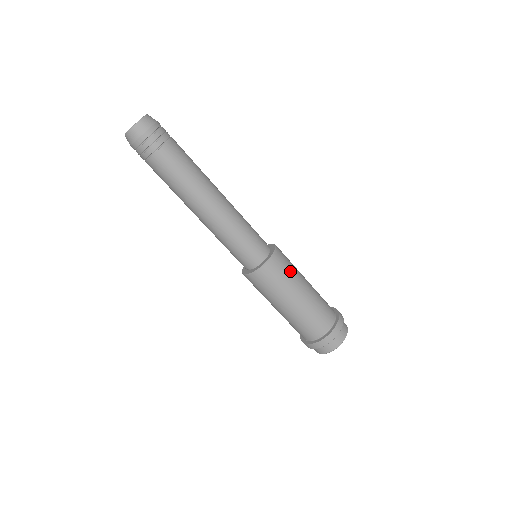
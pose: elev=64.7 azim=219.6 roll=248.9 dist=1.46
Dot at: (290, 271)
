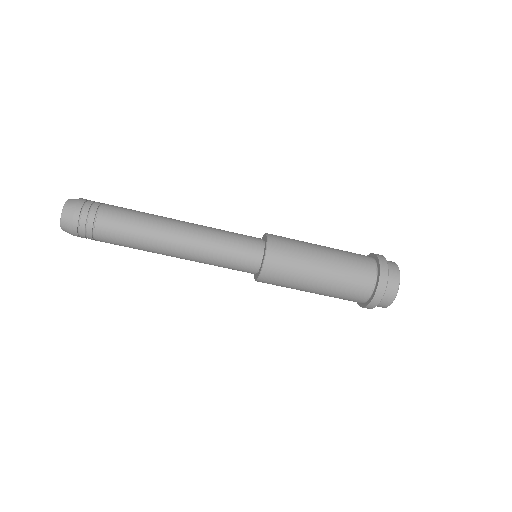
Dot at: (294, 240)
